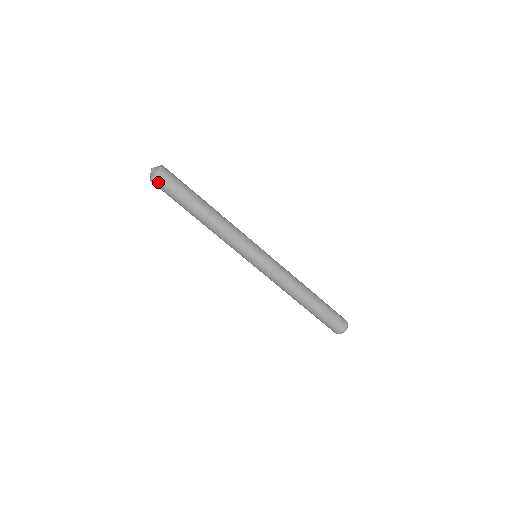
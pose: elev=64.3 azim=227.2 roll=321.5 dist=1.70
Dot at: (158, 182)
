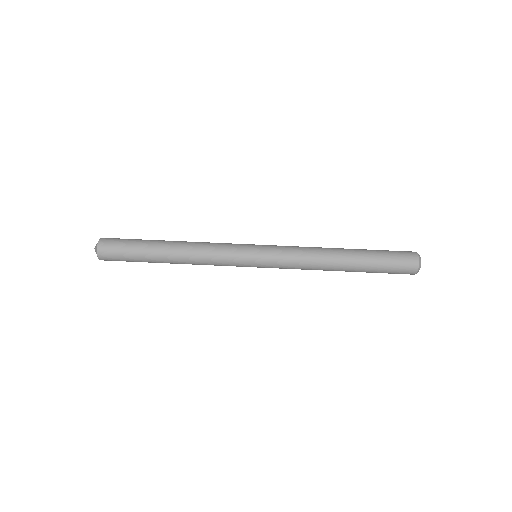
Dot at: (108, 239)
